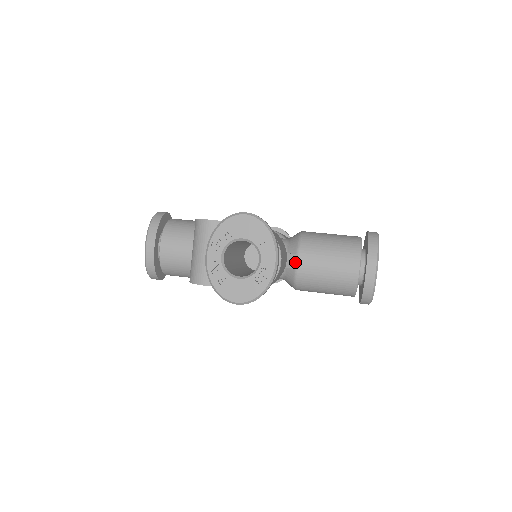
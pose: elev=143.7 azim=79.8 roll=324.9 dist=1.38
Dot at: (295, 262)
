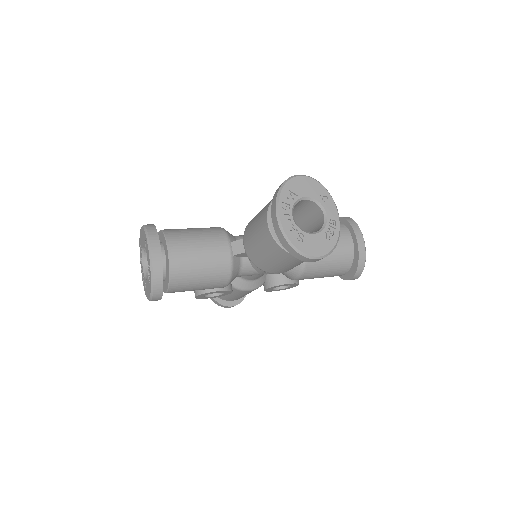
Dot at: (244, 247)
